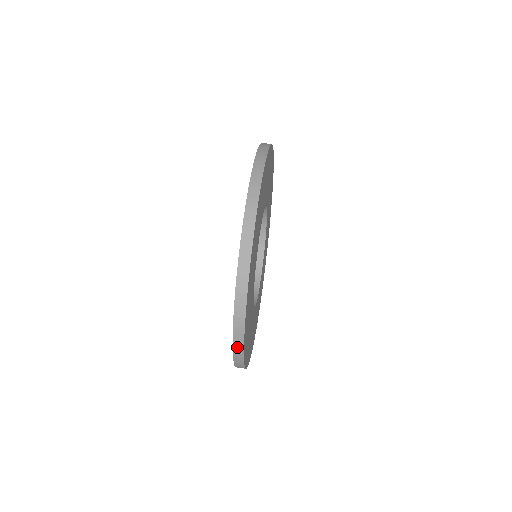
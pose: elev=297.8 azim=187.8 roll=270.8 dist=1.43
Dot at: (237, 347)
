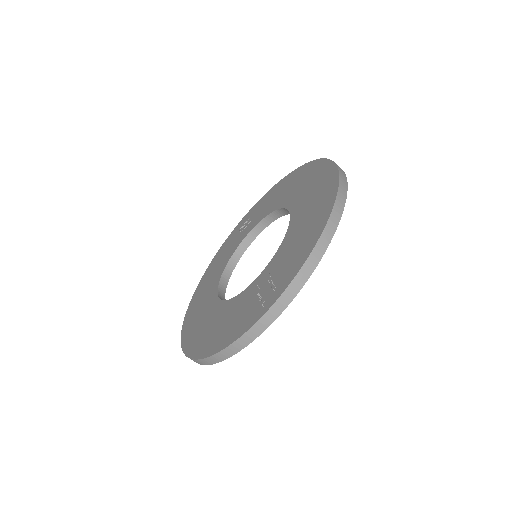
Dot at: occluded
